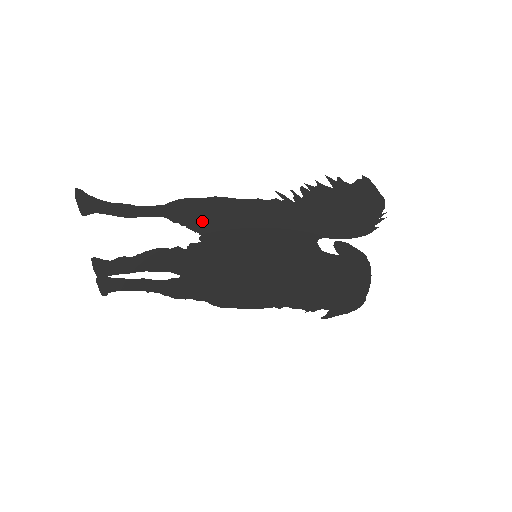
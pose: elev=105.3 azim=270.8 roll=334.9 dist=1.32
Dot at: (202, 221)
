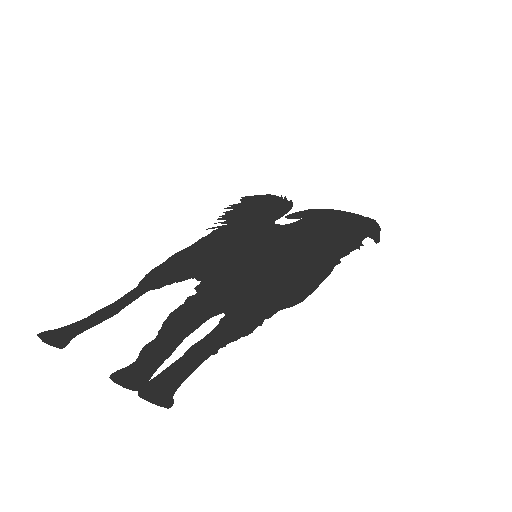
Dot at: (182, 272)
